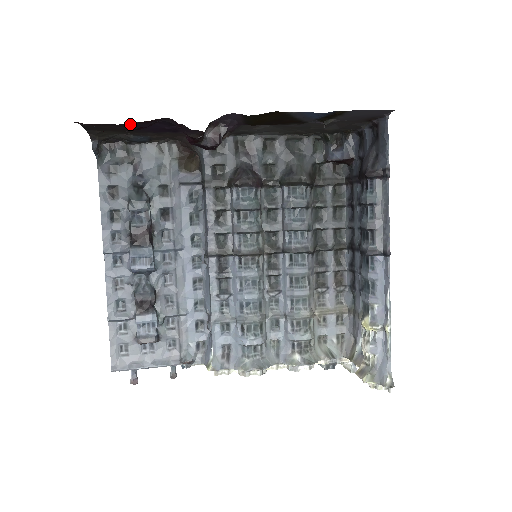
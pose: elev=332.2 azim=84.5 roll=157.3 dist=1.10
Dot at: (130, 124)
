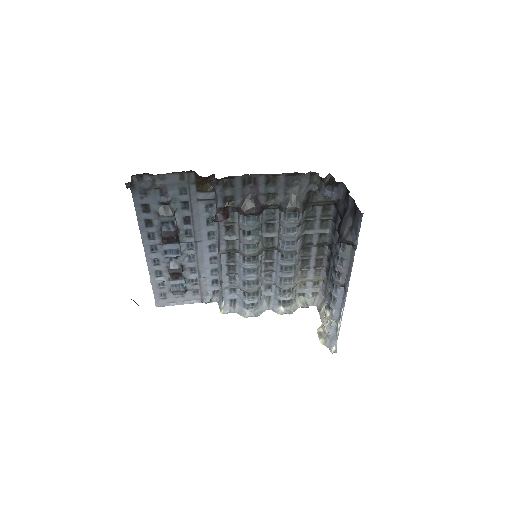
Dot at: occluded
